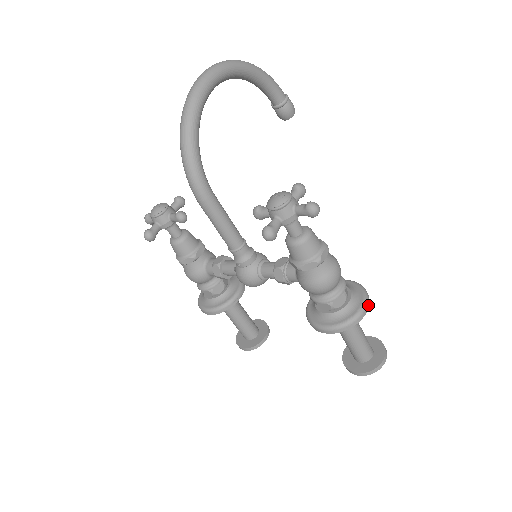
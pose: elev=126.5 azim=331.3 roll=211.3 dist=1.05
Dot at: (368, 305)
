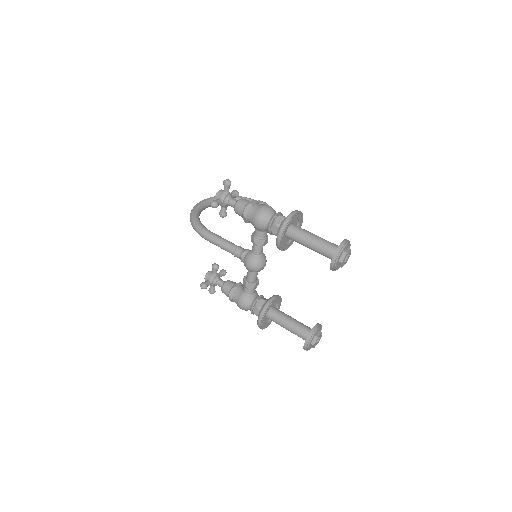
Dot at: (297, 212)
